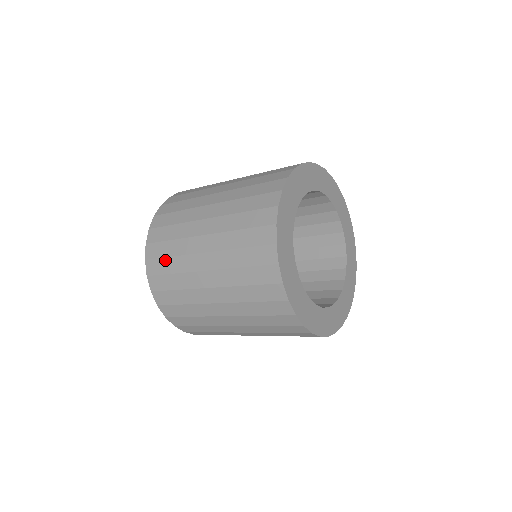
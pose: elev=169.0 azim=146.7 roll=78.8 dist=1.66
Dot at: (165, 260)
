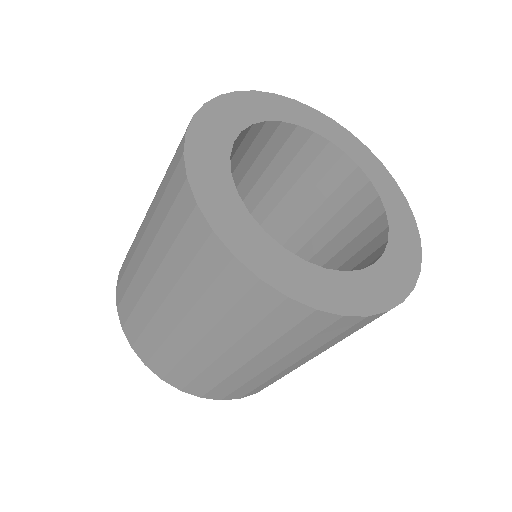
Dot at: occluded
